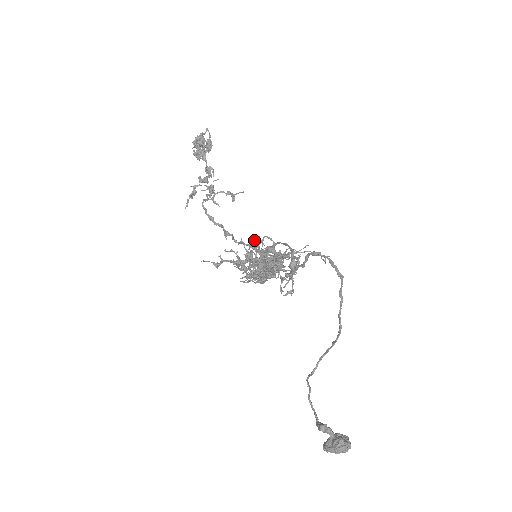
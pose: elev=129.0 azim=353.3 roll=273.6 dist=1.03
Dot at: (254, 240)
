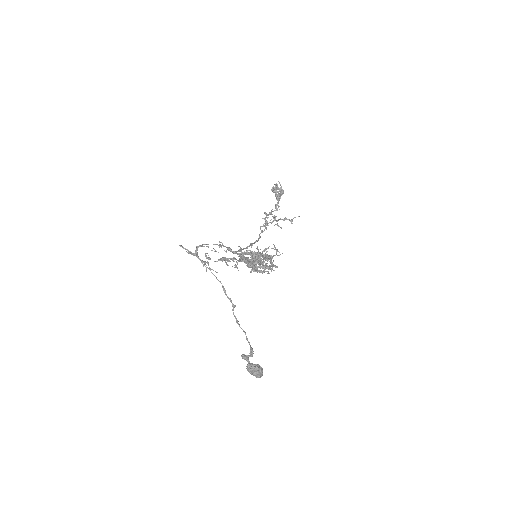
Dot at: (274, 247)
